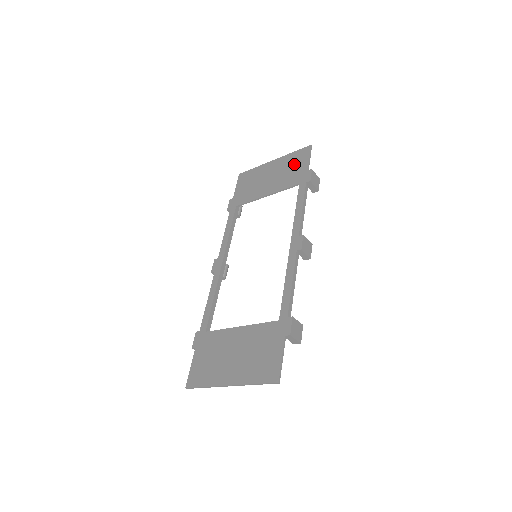
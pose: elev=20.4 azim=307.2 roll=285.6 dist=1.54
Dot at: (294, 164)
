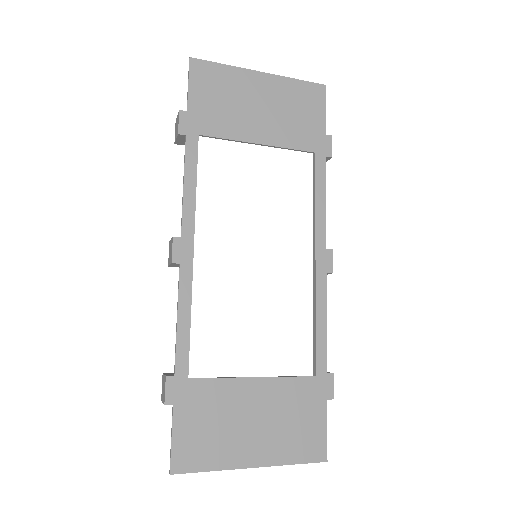
Dot at: (302, 107)
